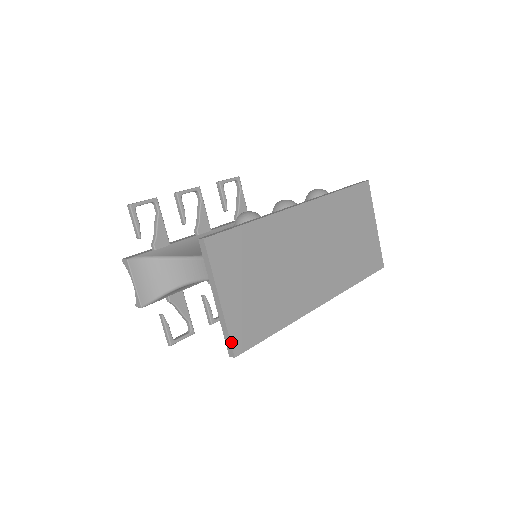
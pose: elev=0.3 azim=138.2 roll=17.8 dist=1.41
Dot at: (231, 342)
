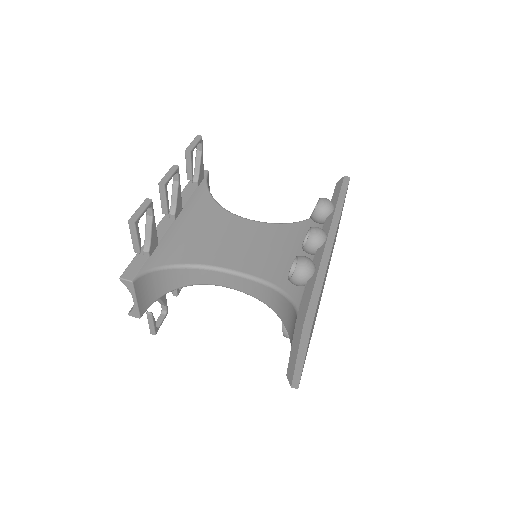
Dot at: occluded
